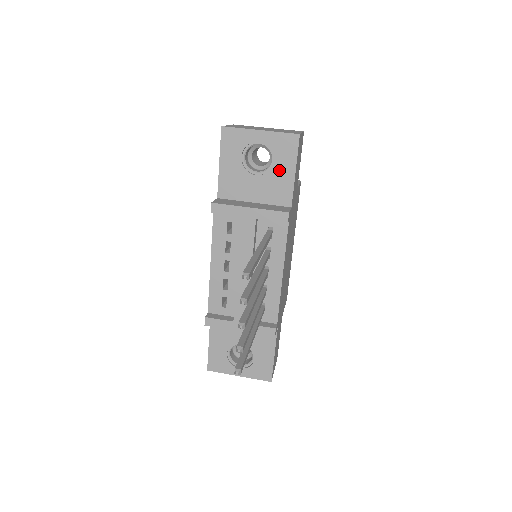
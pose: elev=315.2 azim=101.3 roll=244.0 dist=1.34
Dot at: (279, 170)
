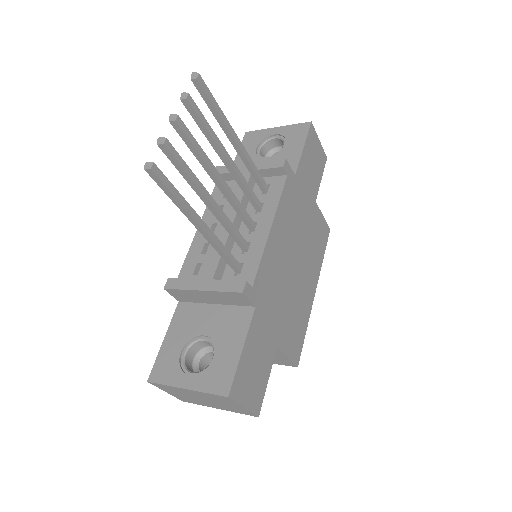
Dot at: (288, 150)
